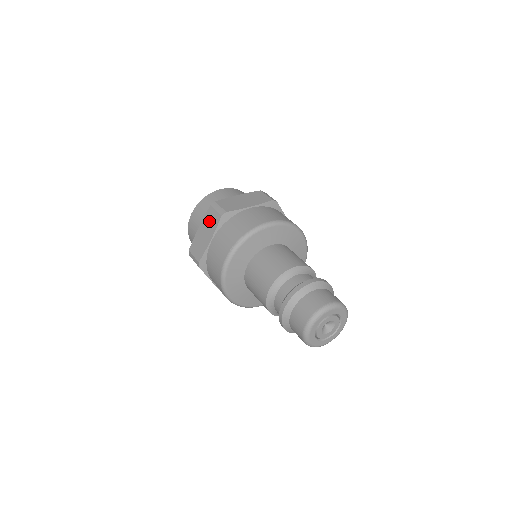
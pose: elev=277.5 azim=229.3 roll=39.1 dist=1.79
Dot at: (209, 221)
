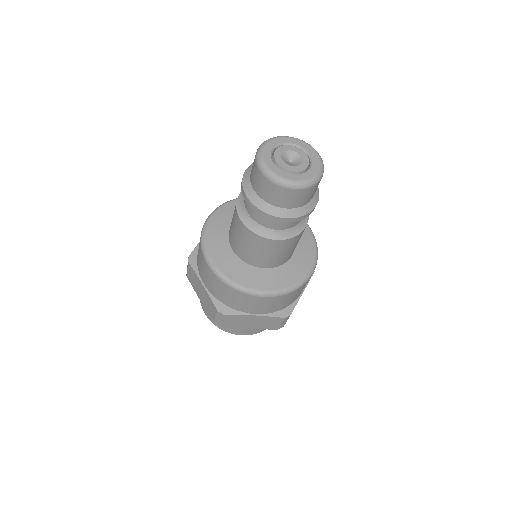
Dot at: occluded
